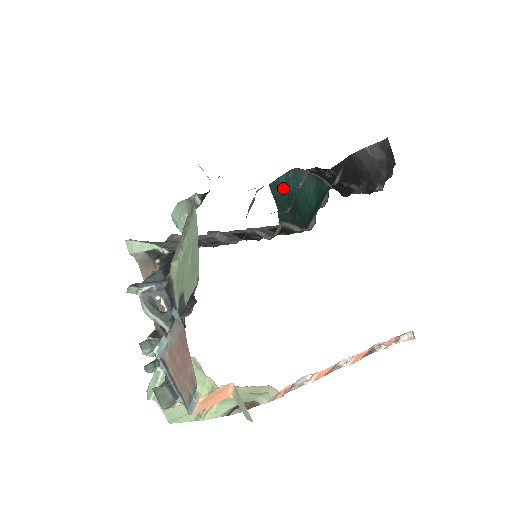
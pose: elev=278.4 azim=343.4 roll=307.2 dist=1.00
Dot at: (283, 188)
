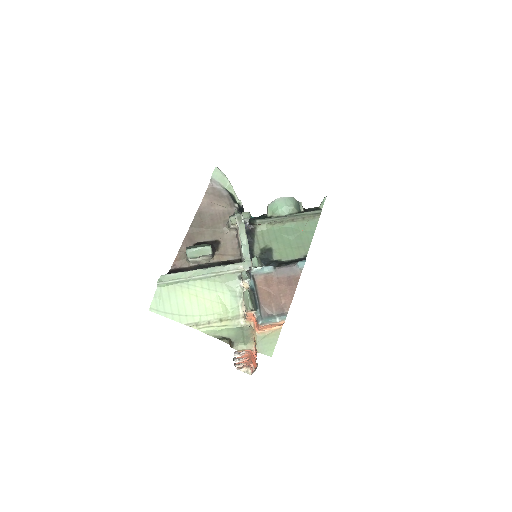
Dot at: occluded
